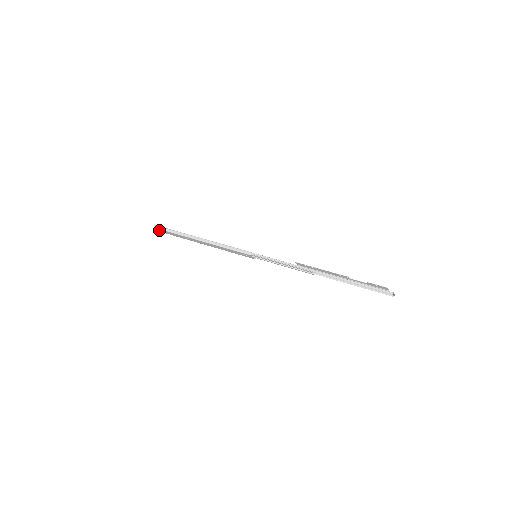
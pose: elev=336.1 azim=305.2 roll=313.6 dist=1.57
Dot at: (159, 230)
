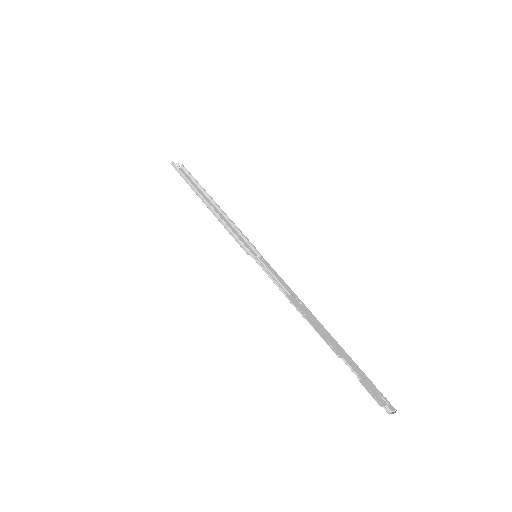
Dot at: occluded
